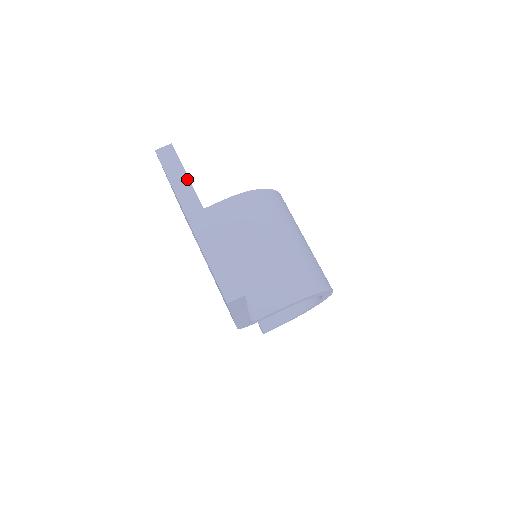
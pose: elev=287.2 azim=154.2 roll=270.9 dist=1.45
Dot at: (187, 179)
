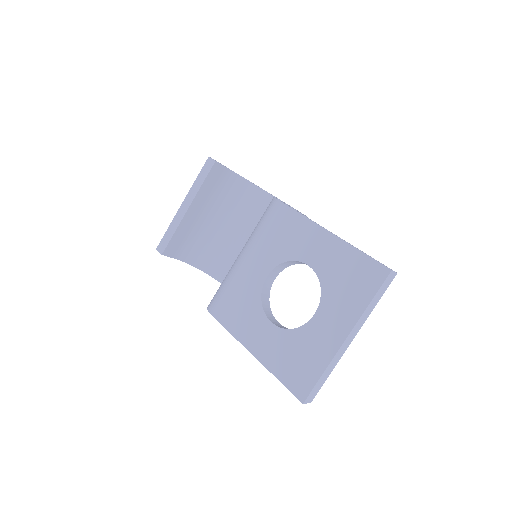
Dot at: (374, 307)
